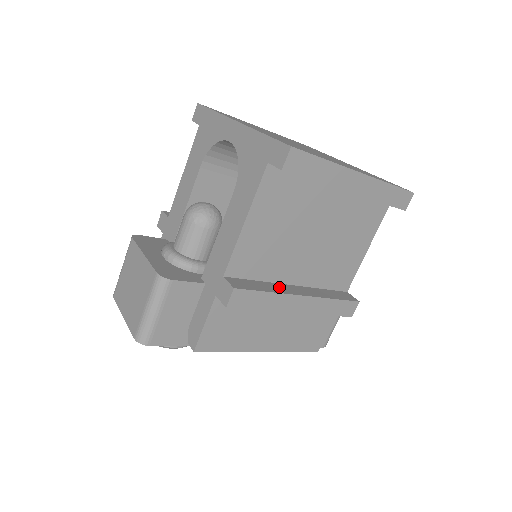
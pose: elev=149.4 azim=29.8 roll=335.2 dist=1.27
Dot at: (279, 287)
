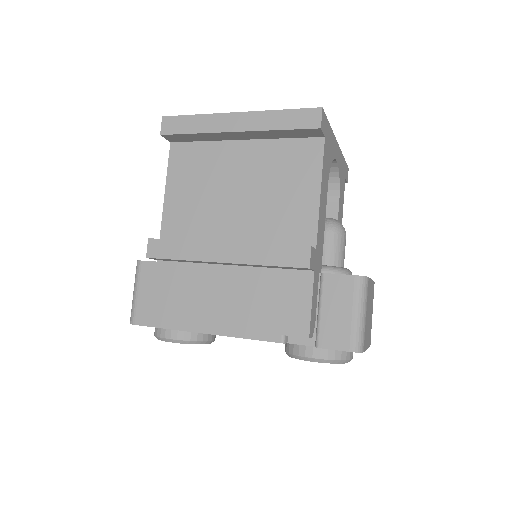
Dot at: occluded
